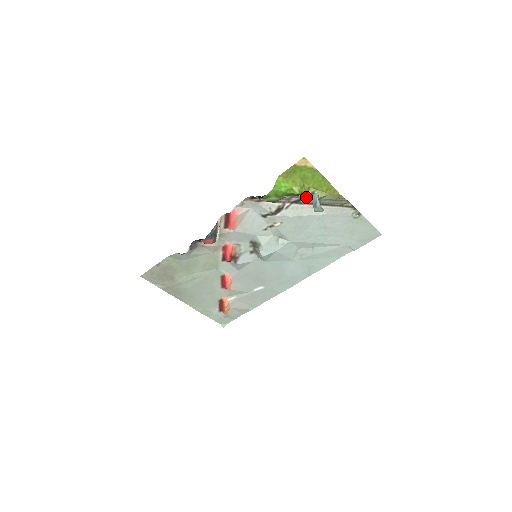
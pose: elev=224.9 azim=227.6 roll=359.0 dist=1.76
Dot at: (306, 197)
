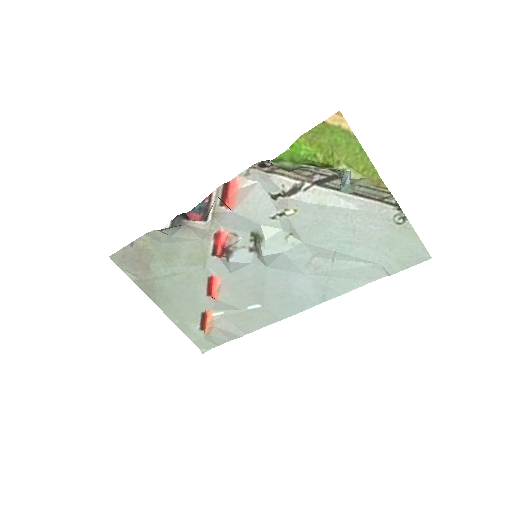
Dot at: (334, 177)
